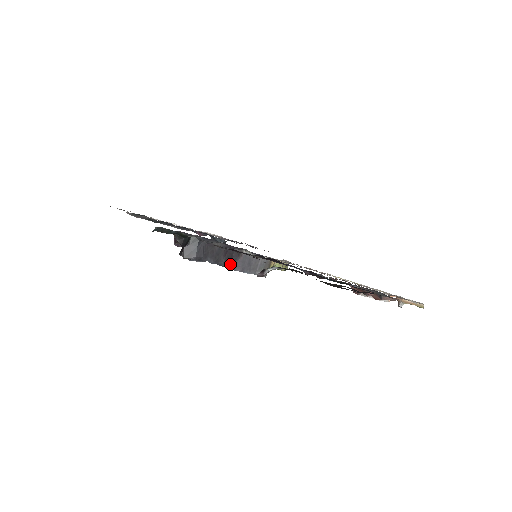
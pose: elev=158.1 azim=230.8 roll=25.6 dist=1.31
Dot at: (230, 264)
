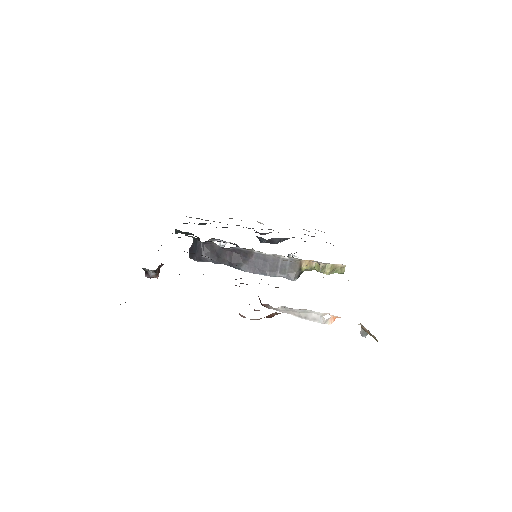
Dot at: (239, 265)
